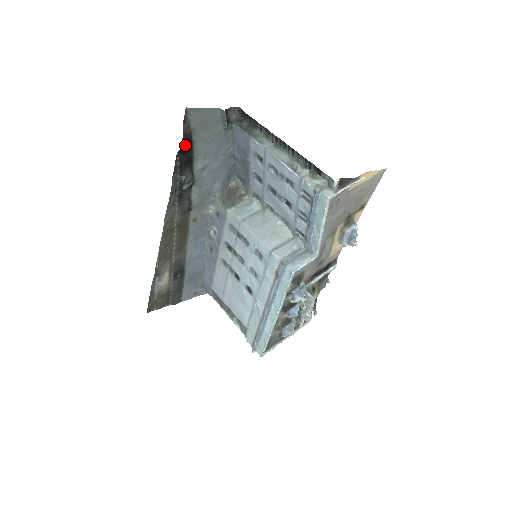
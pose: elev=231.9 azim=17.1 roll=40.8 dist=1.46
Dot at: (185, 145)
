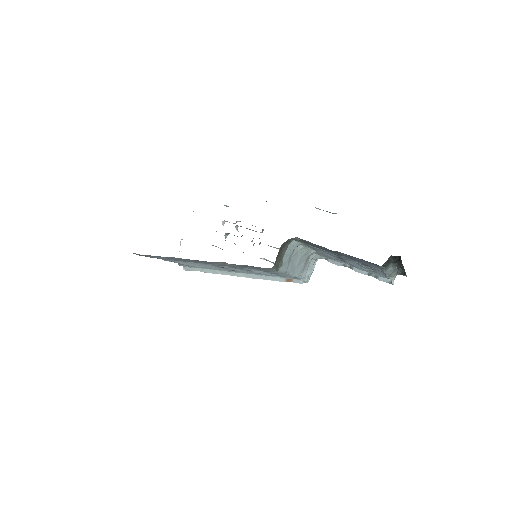
Dot at: occluded
